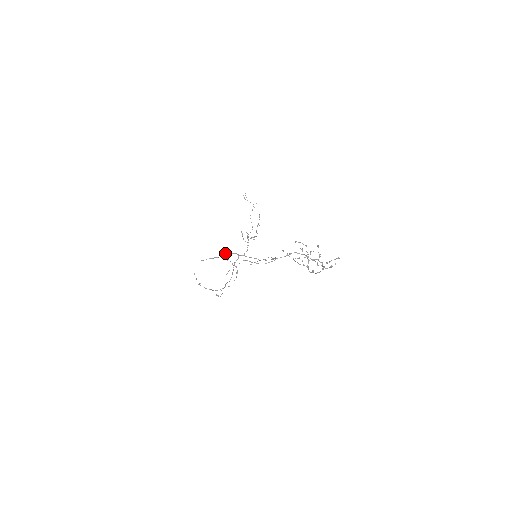
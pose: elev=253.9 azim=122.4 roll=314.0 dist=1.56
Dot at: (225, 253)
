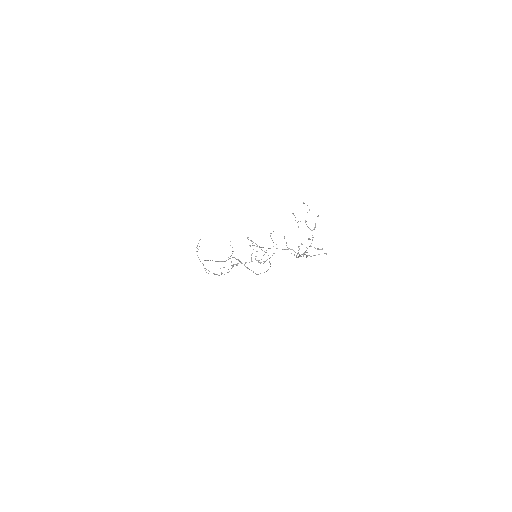
Dot at: (232, 247)
